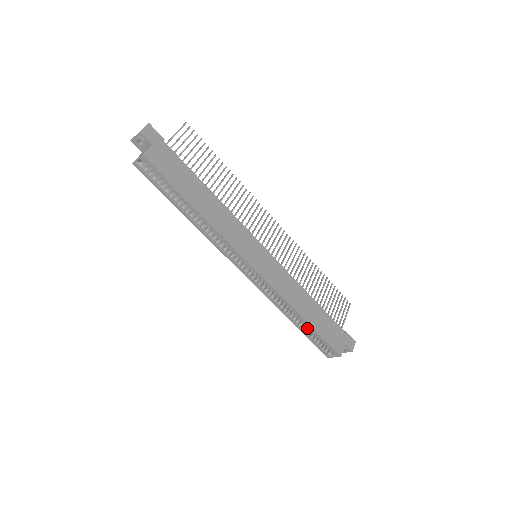
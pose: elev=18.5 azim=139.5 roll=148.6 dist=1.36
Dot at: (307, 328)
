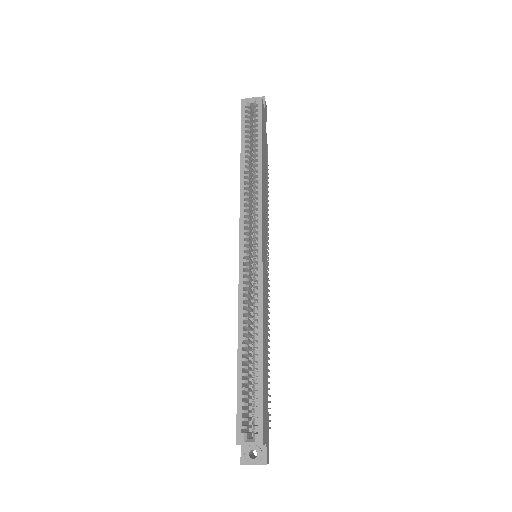
Dot at: (248, 373)
